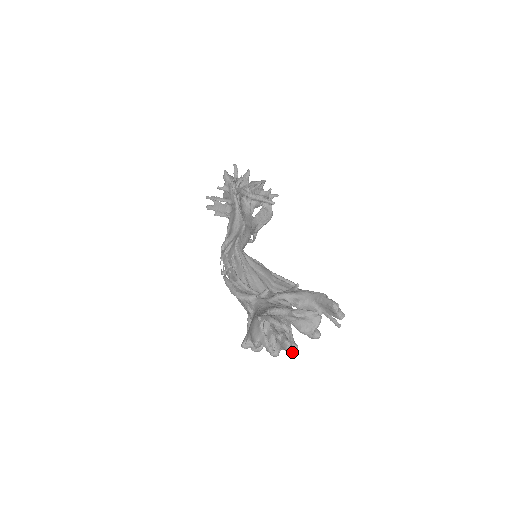
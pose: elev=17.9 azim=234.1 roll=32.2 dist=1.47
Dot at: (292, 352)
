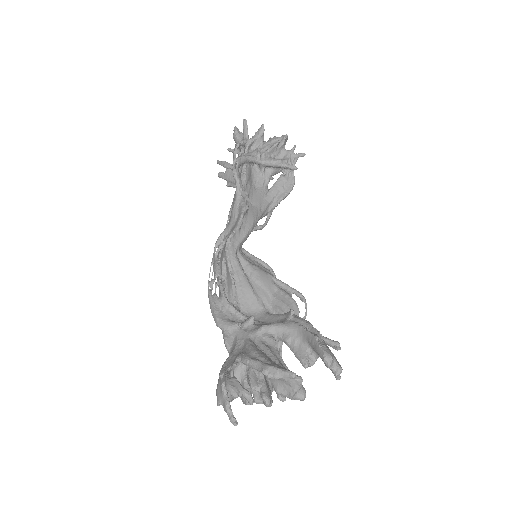
Dot at: occluded
